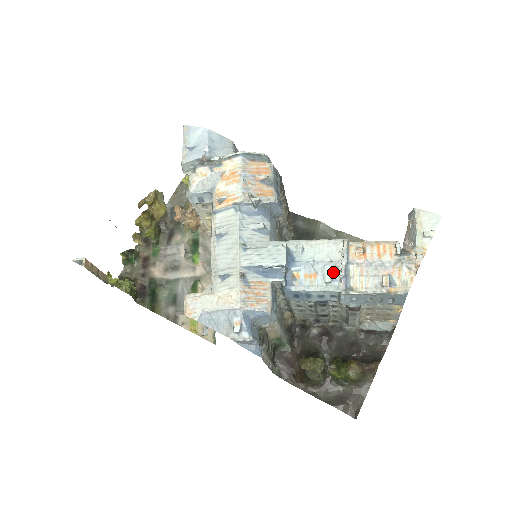
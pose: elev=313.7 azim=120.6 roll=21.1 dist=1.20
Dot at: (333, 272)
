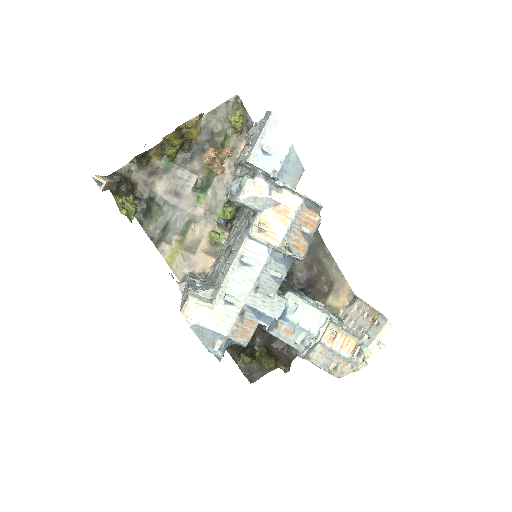
Dot at: (305, 339)
